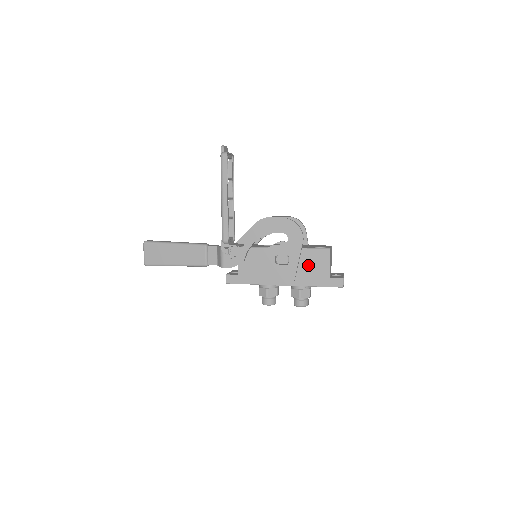
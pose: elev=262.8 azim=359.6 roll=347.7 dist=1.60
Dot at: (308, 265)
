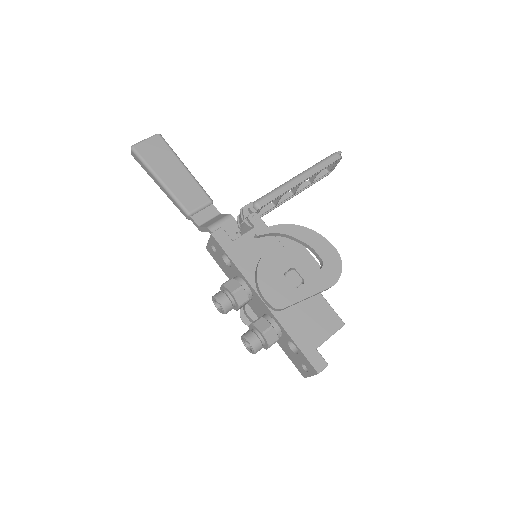
Dot at: (309, 313)
